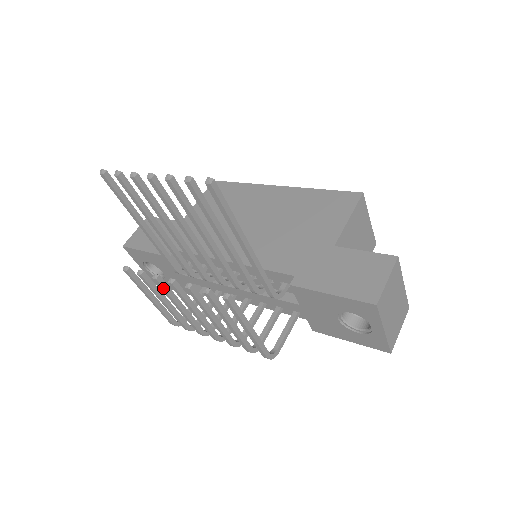
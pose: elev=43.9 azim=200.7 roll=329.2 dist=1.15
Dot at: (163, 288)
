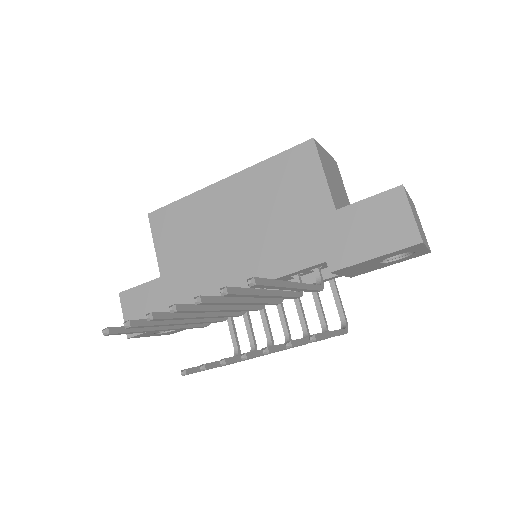
Dot at: occluded
